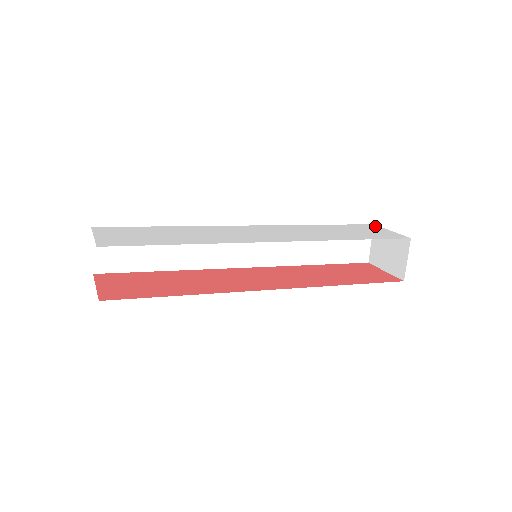
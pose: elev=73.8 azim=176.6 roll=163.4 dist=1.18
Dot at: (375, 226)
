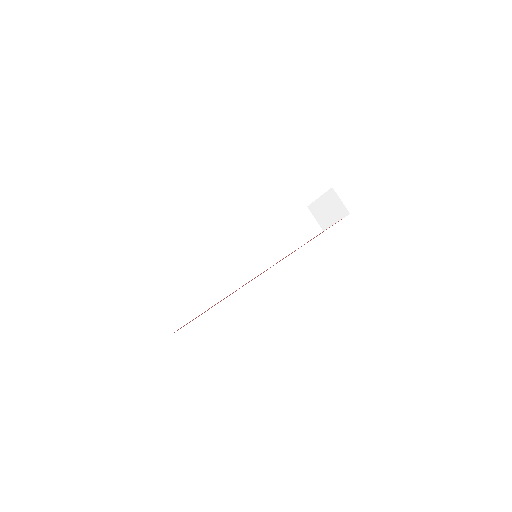
Dot at: occluded
